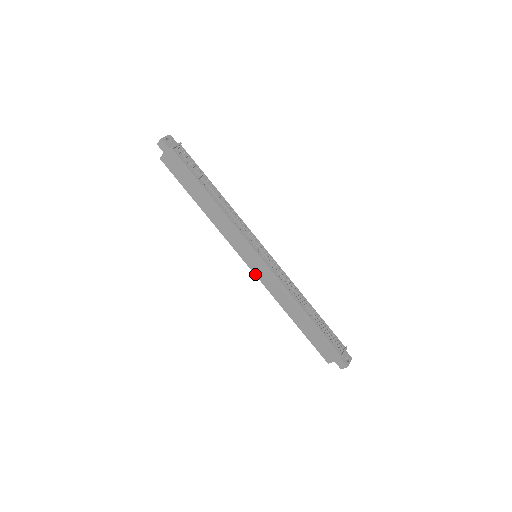
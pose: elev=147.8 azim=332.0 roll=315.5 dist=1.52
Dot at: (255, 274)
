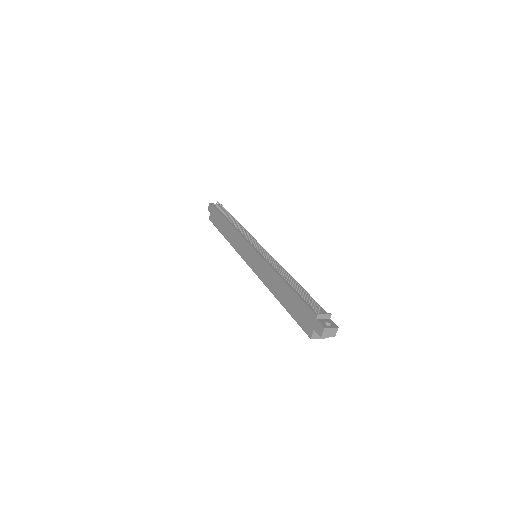
Dot at: (253, 271)
